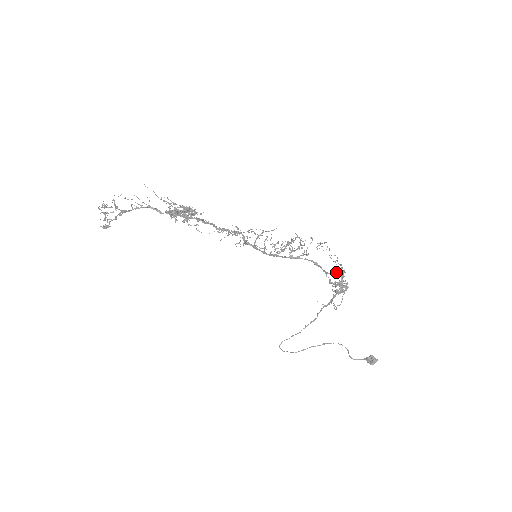
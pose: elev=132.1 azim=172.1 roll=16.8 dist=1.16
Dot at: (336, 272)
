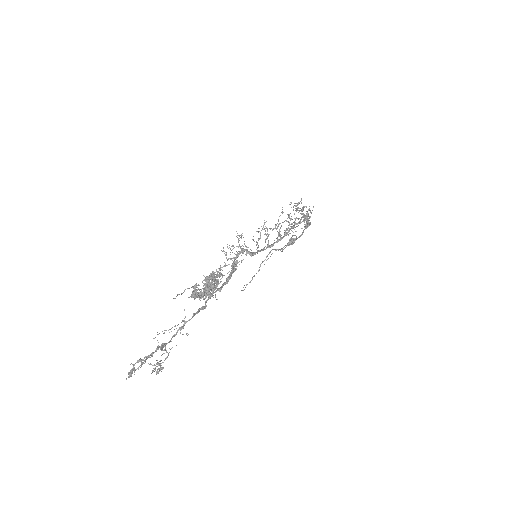
Dot at: (301, 214)
